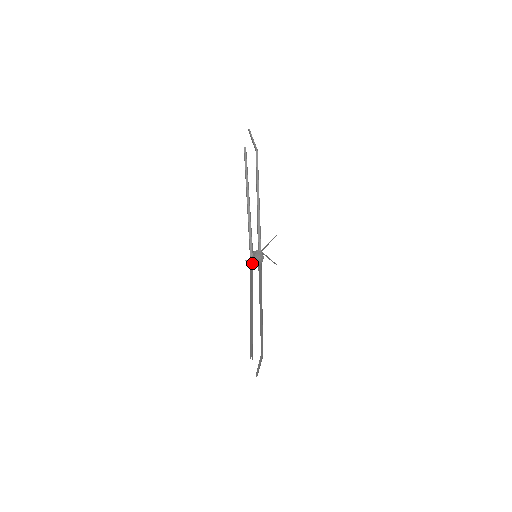
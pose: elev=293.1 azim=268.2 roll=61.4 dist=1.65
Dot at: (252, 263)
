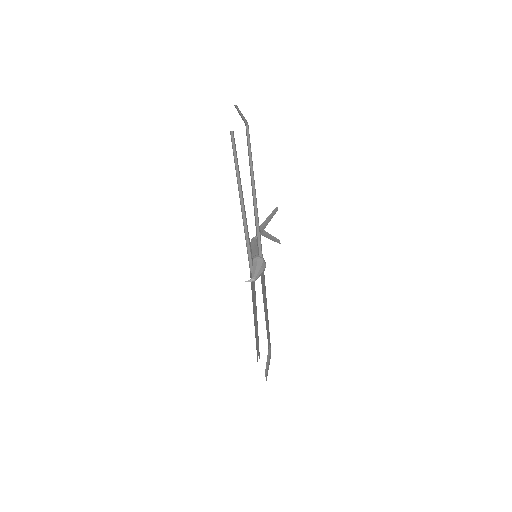
Dot at: occluded
